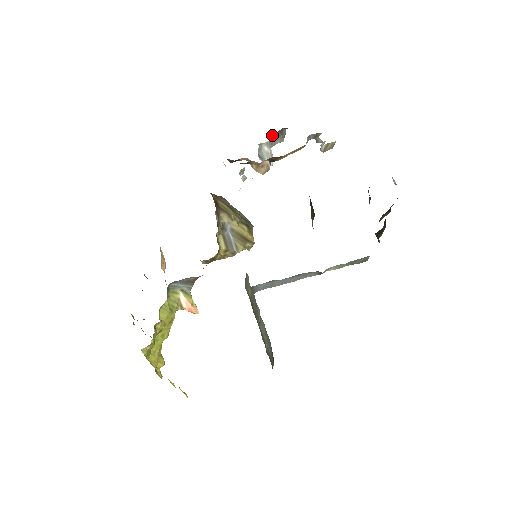
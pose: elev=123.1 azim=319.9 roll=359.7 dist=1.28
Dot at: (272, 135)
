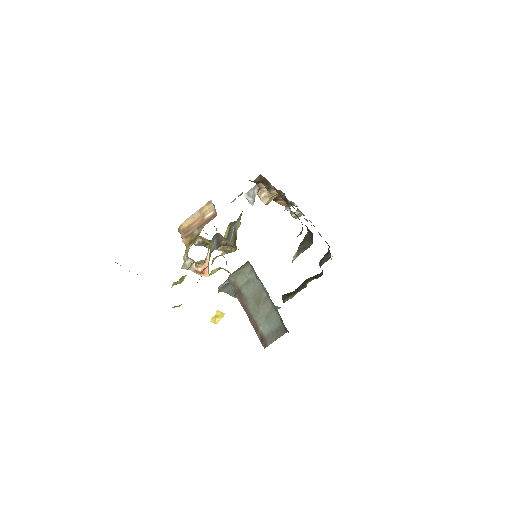
Dot at: occluded
